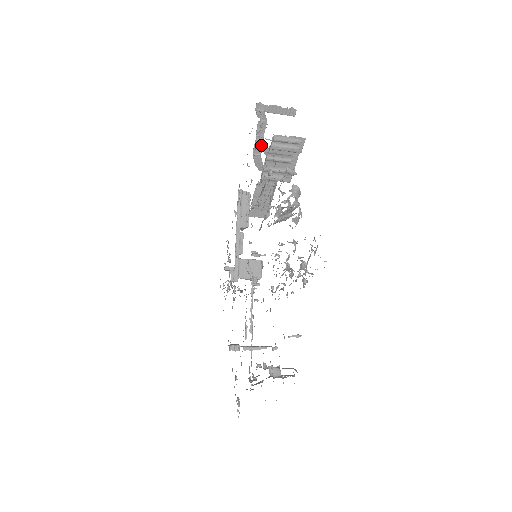
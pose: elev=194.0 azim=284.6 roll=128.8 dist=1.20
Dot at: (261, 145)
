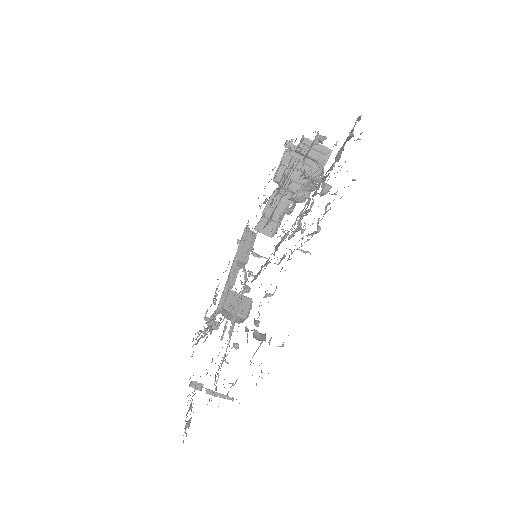
Dot at: (283, 172)
